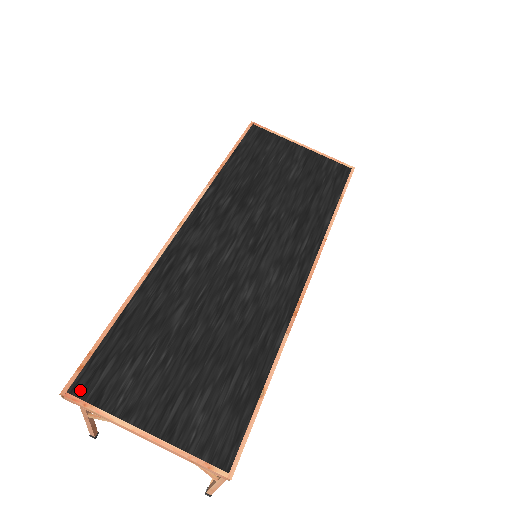
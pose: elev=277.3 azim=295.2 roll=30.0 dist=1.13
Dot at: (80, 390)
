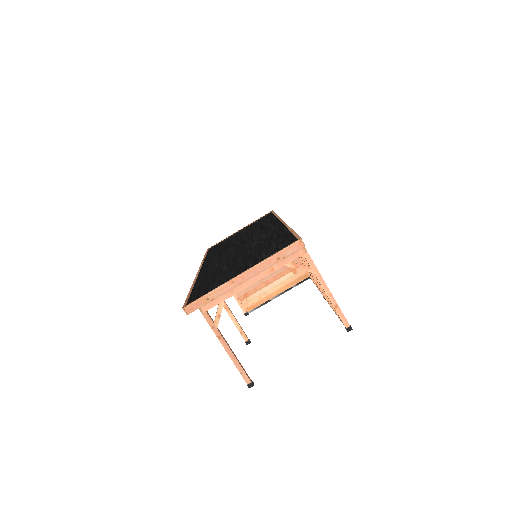
Dot at: occluded
